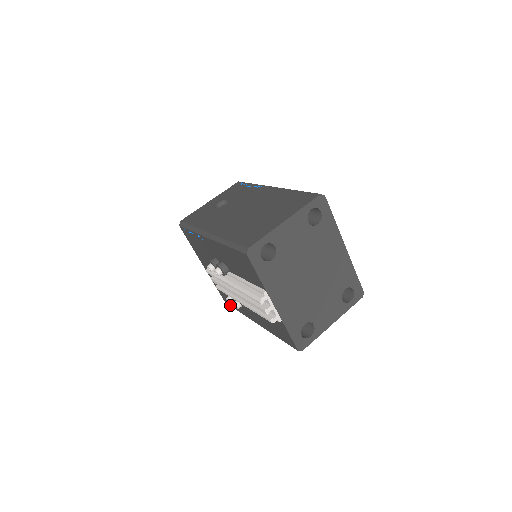
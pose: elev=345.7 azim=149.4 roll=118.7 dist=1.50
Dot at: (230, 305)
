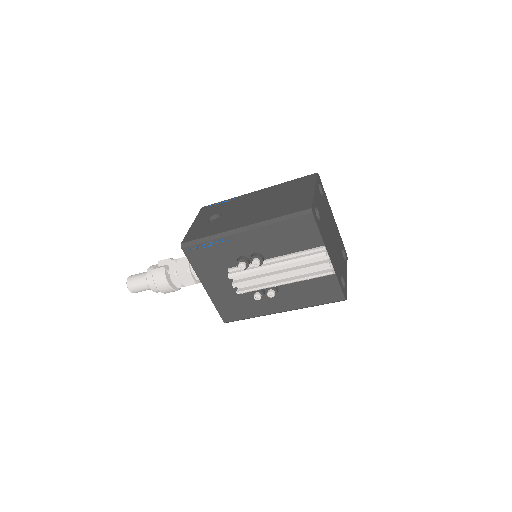
Dot at: (235, 320)
